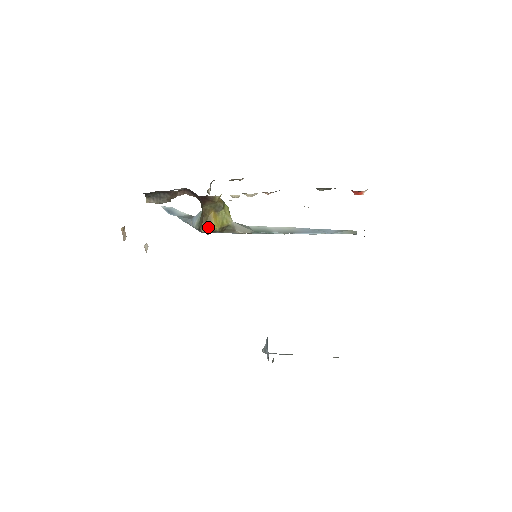
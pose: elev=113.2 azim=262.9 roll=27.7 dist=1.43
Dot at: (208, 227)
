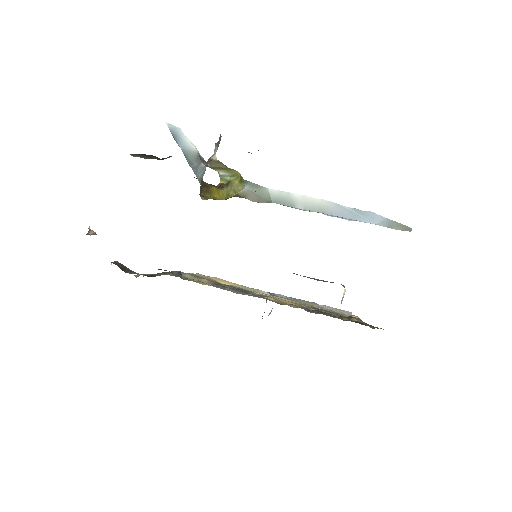
Dot at: (209, 197)
